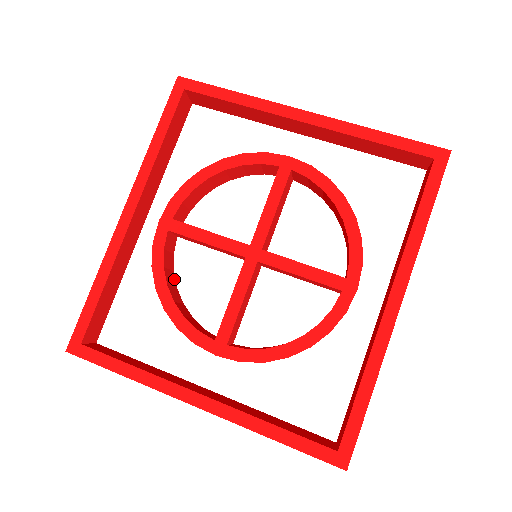
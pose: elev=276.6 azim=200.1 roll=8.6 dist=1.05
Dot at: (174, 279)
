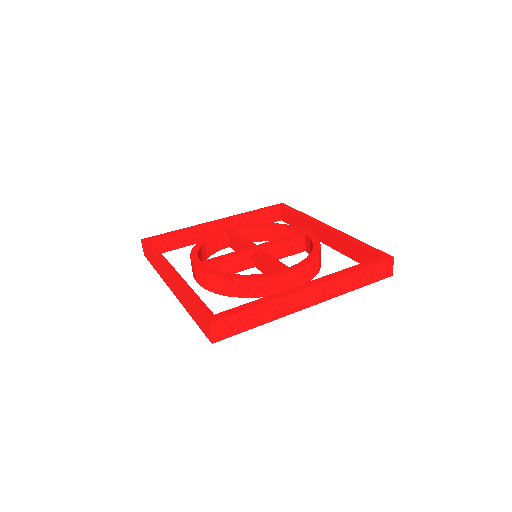
Dot at: occluded
